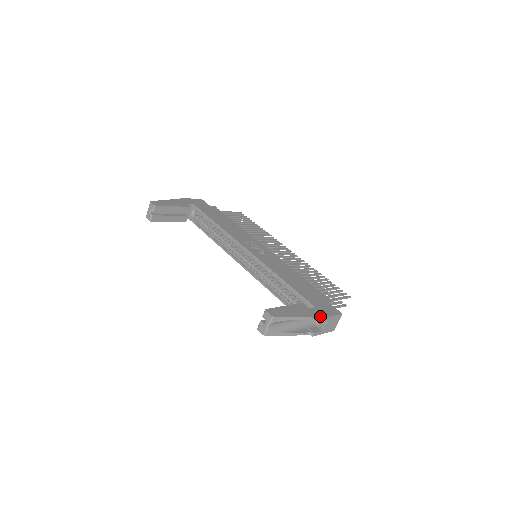
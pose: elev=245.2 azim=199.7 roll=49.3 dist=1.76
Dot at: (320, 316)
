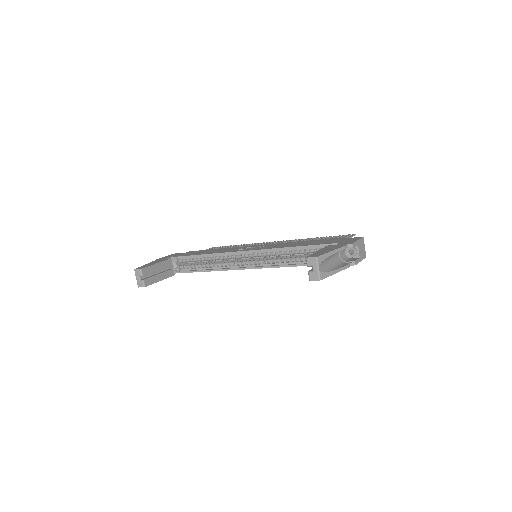
Dot at: (350, 243)
